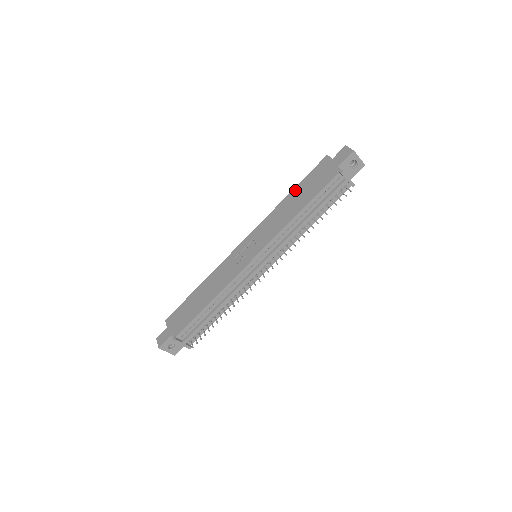
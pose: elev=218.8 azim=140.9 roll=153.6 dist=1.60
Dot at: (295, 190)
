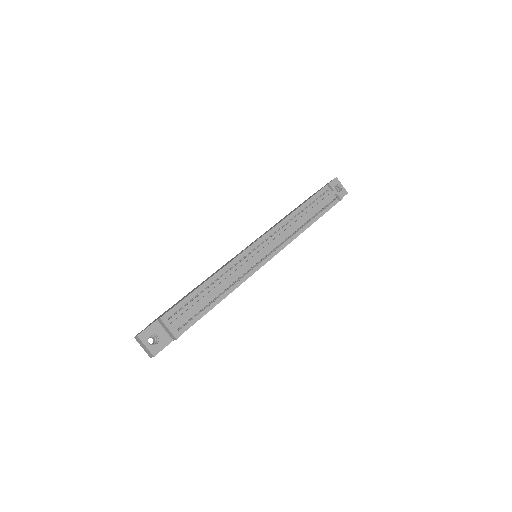
Dot at: (290, 212)
